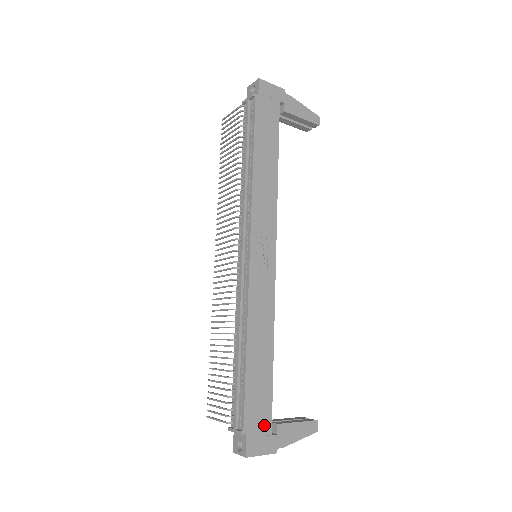
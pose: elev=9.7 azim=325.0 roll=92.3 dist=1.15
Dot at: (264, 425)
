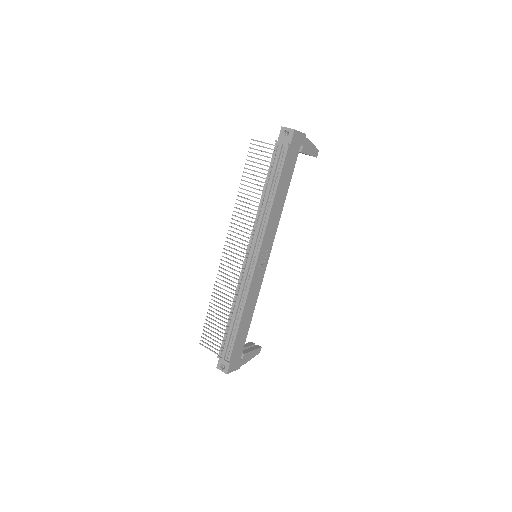
Dot at: (238, 356)
